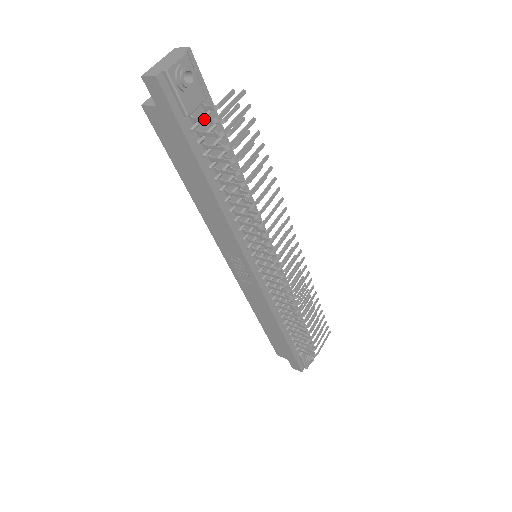
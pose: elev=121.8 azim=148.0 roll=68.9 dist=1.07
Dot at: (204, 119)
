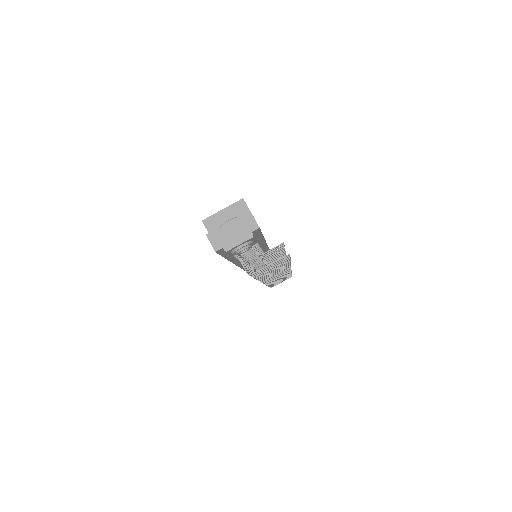
Dot at: (243, 266)
